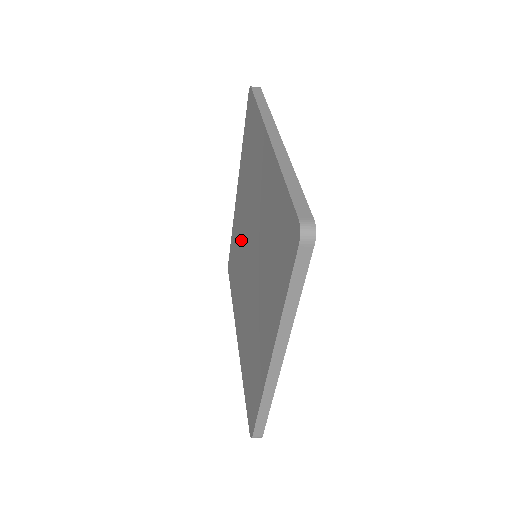
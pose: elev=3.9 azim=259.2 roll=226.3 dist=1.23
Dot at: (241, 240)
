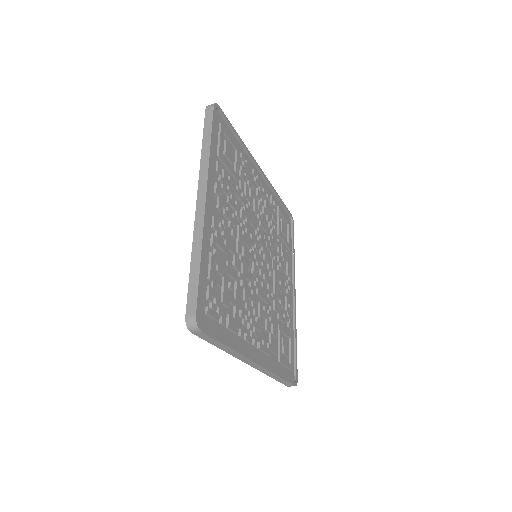
Dot at: occluded
